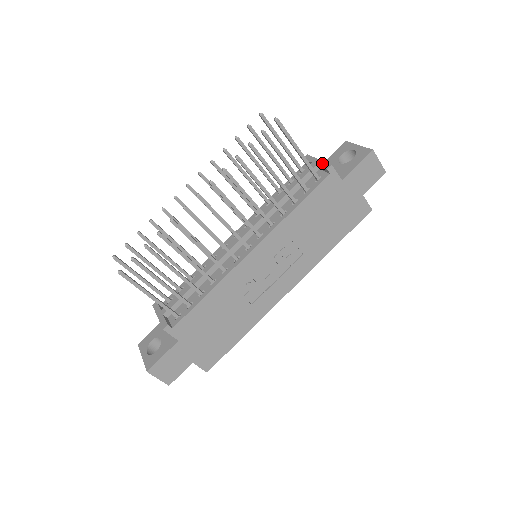
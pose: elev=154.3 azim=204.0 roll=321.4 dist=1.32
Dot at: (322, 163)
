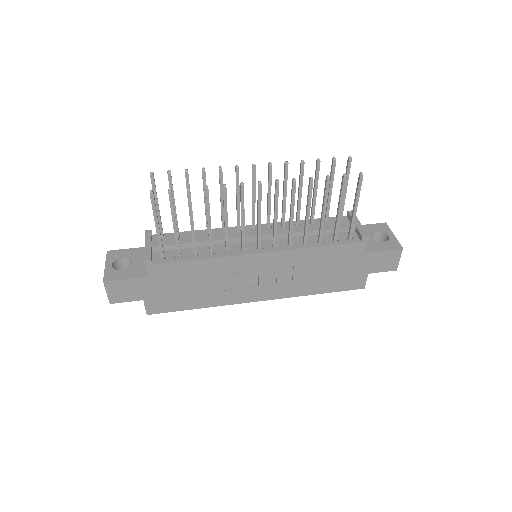
Dot at: (361, 229)
